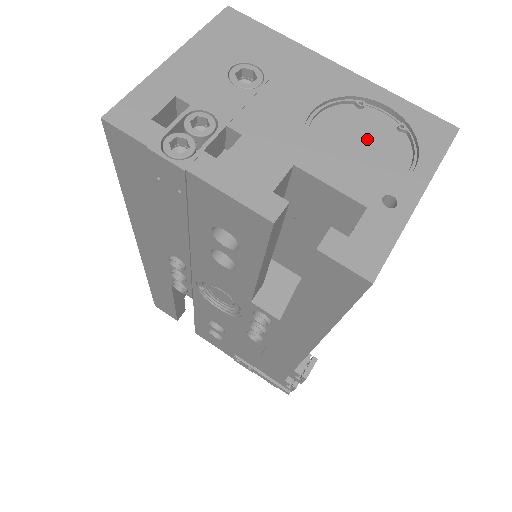
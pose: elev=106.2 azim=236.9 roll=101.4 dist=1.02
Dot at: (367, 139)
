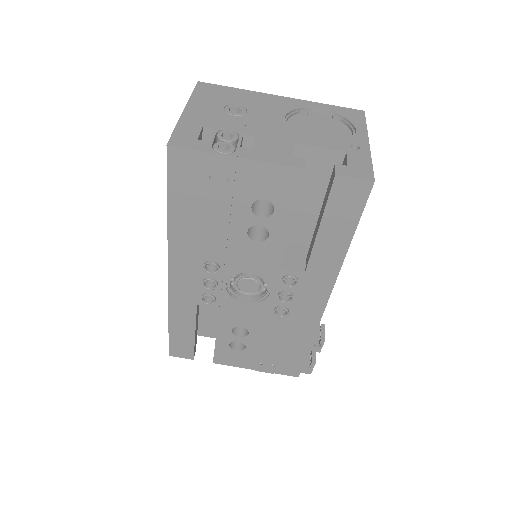
Dot at: (321, 126)
